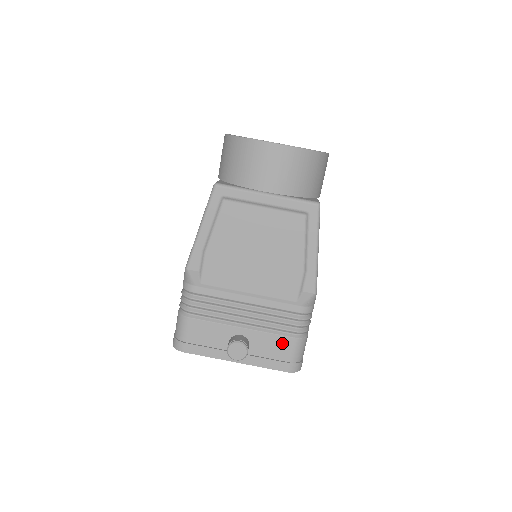
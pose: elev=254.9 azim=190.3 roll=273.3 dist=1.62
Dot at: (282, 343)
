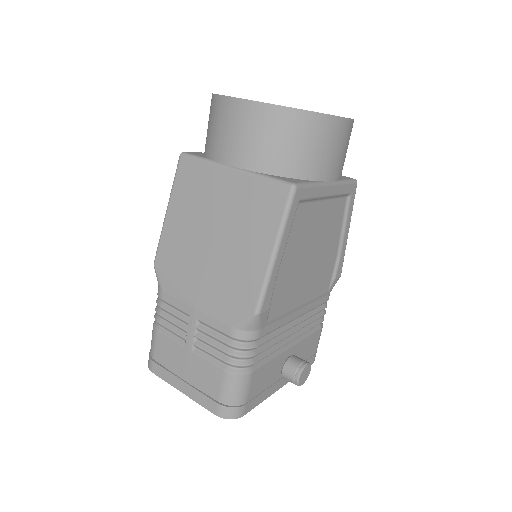
Dot at: (314, 339)
